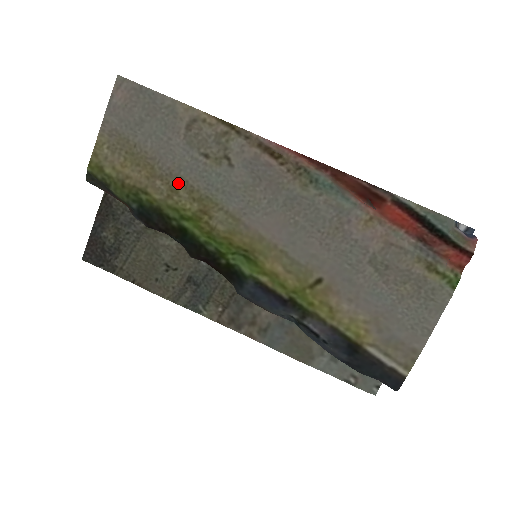
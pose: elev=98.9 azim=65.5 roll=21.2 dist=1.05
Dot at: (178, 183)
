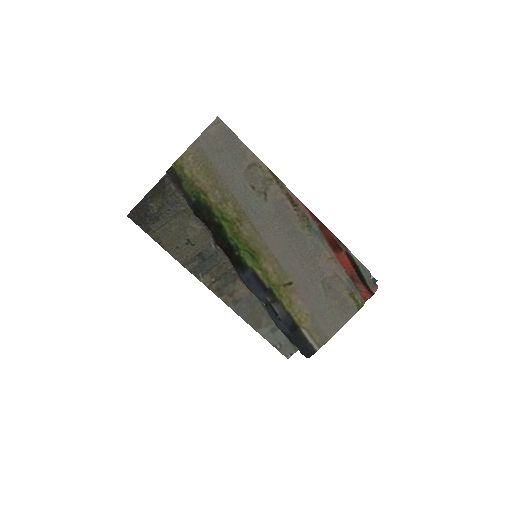
Dot at: (229, 197)
